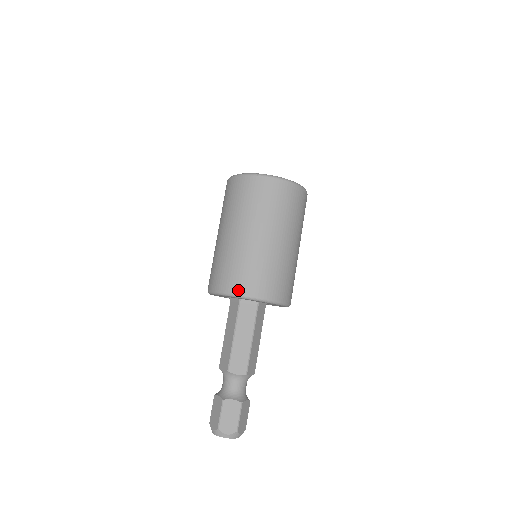
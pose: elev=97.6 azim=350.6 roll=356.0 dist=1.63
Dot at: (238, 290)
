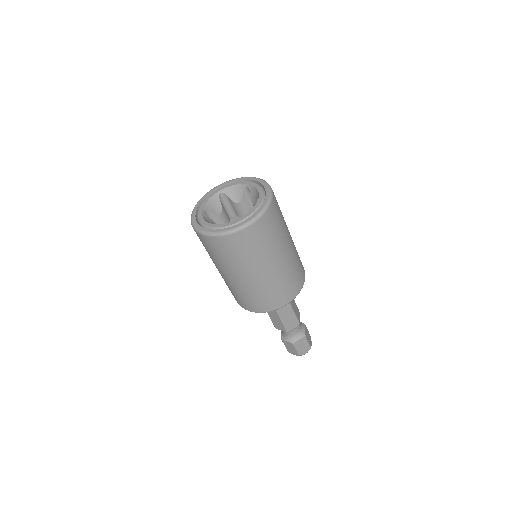
Dot at: (239, 304)
